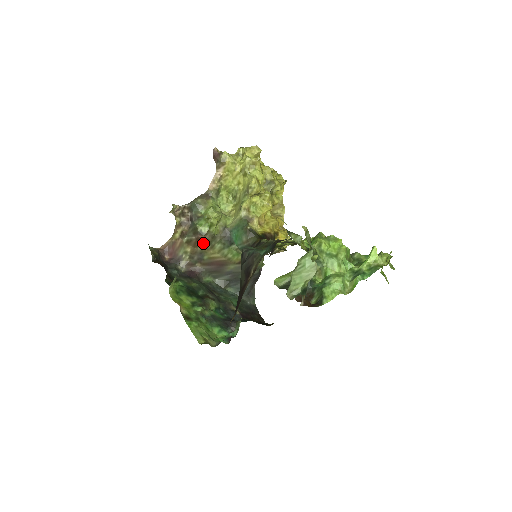
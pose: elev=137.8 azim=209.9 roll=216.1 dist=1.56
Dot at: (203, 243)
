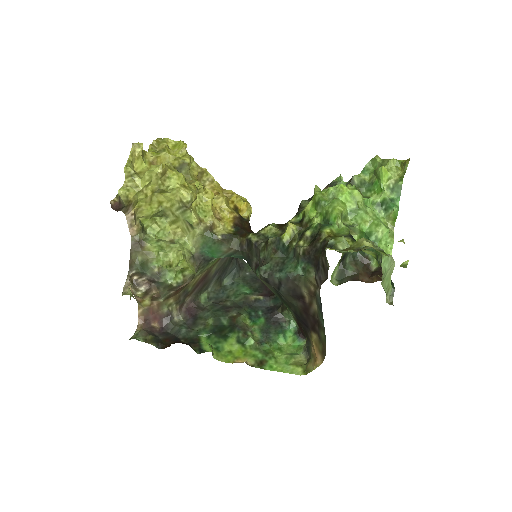
Dot at: (184, 286)
